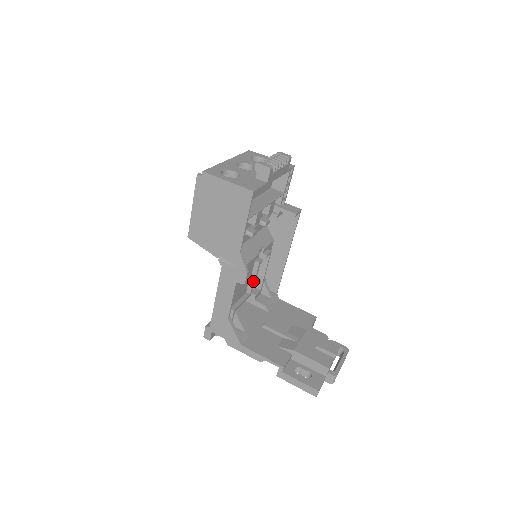
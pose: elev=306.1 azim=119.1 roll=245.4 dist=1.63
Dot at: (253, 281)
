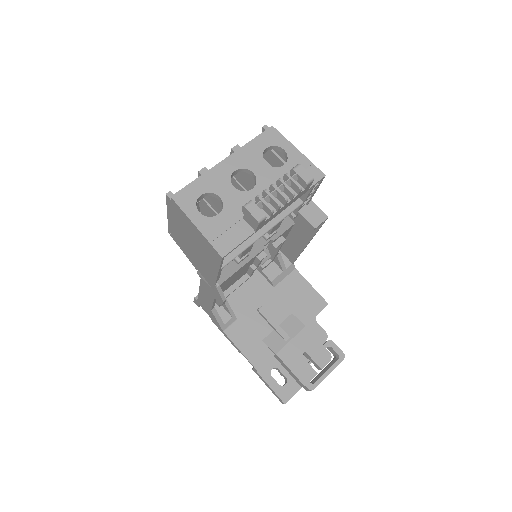
Dot at: (253, 271)
